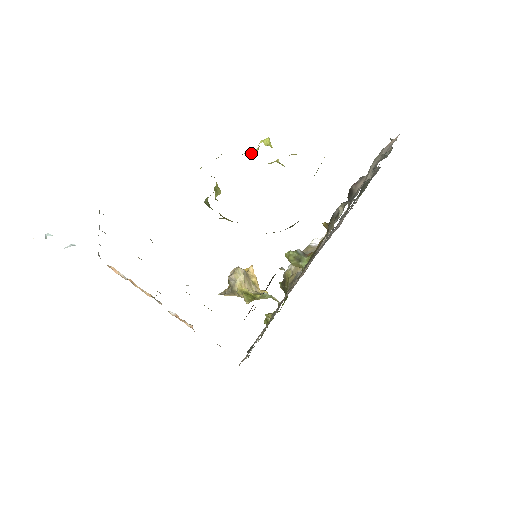
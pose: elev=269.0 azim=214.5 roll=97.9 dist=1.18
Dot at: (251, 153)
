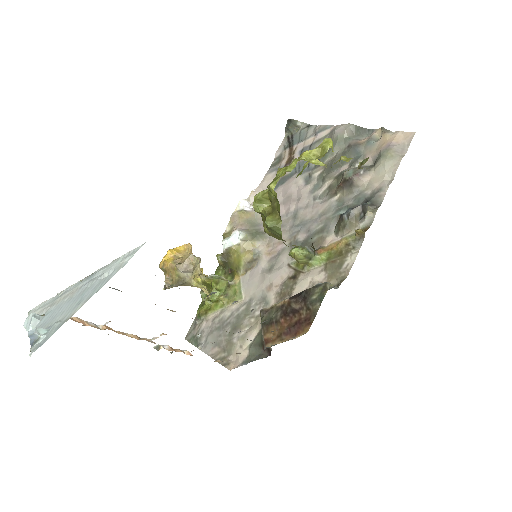
Dot at: (312, 157)
